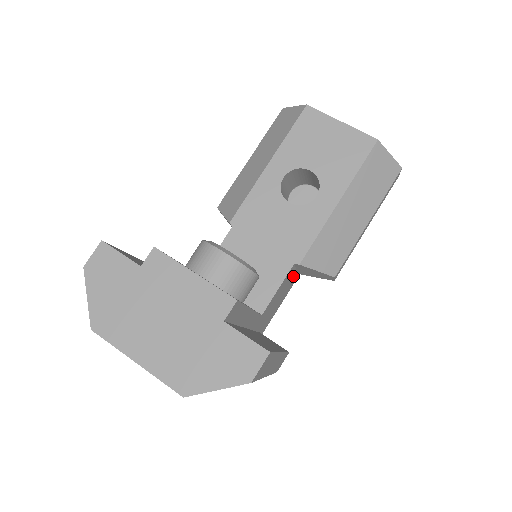
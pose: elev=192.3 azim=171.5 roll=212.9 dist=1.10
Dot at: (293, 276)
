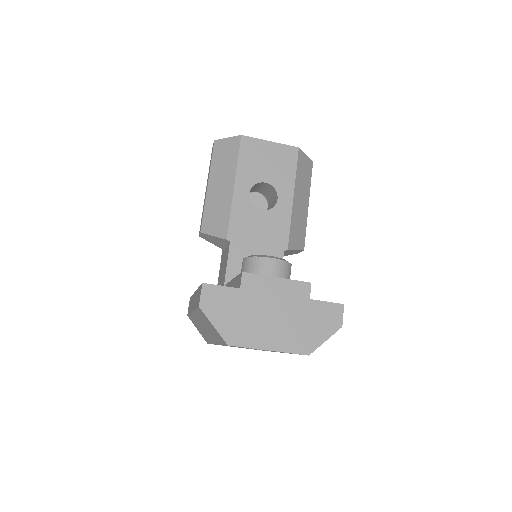
Dot at: occluded
